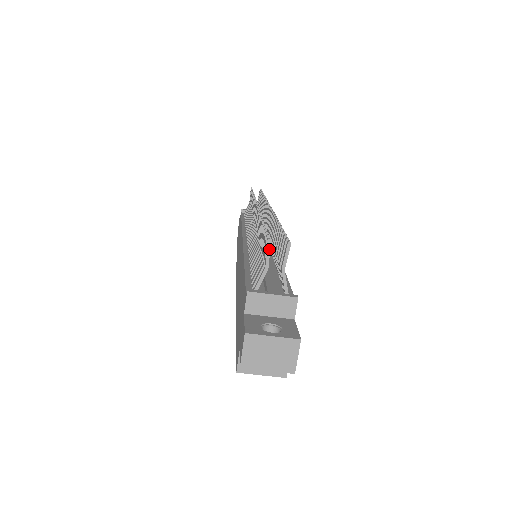
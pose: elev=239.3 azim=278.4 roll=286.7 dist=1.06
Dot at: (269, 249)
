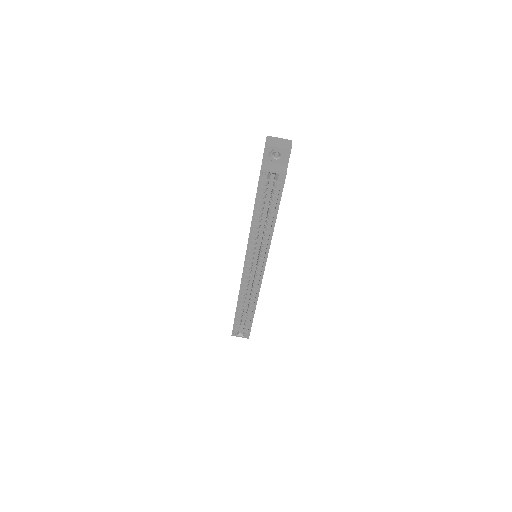
Dot at: occluded
